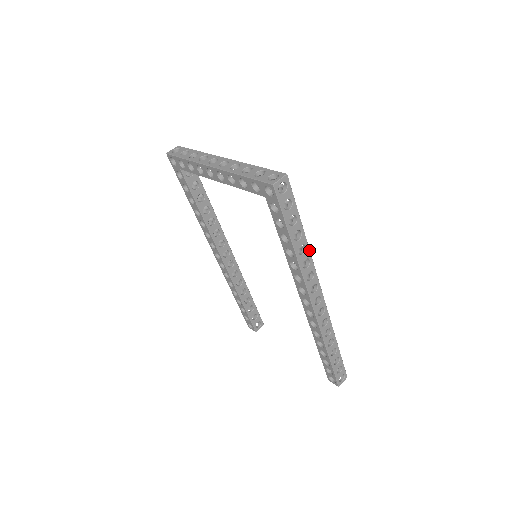
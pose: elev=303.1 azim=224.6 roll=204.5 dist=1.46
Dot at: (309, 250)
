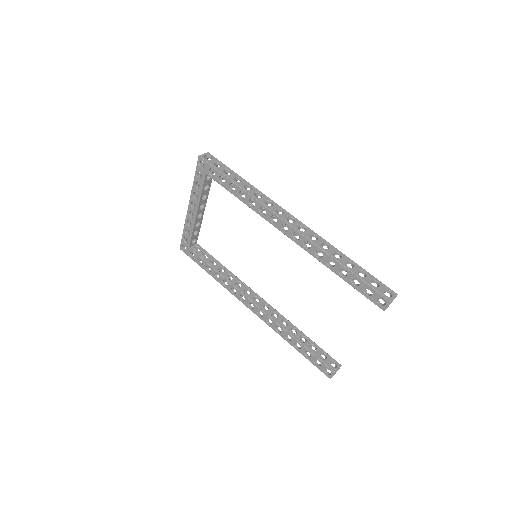
Dot at: (256, 188)
